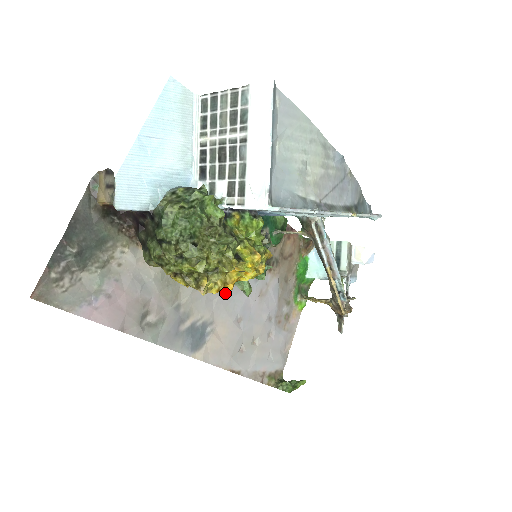
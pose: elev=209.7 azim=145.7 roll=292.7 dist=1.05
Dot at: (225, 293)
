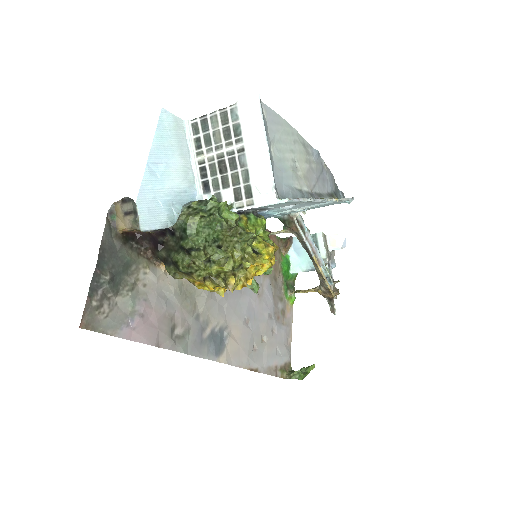
Dot at: (231, 298)
